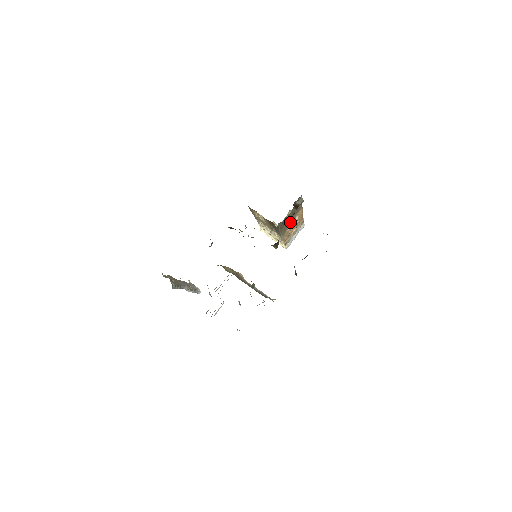
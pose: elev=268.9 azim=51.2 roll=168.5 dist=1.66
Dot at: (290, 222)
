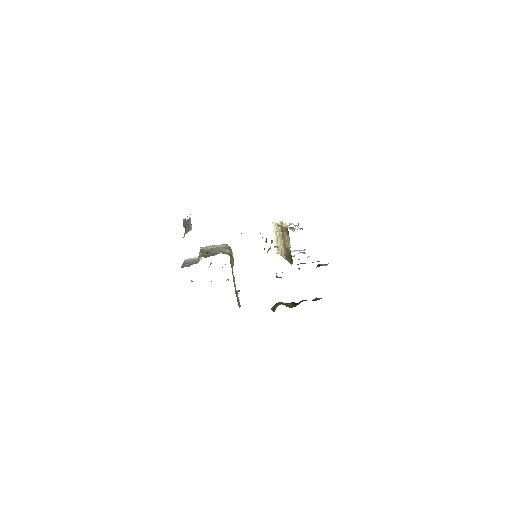
Dot at: occluded
